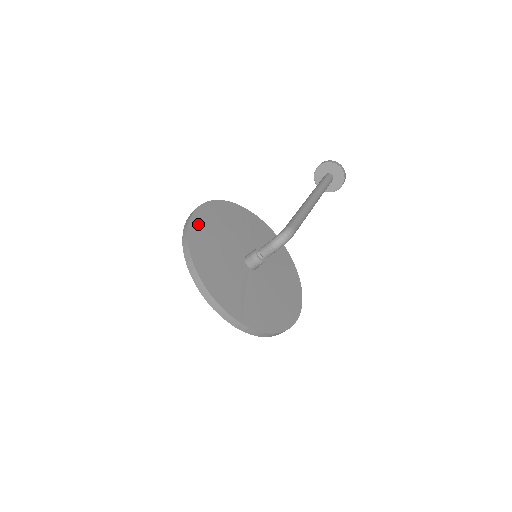
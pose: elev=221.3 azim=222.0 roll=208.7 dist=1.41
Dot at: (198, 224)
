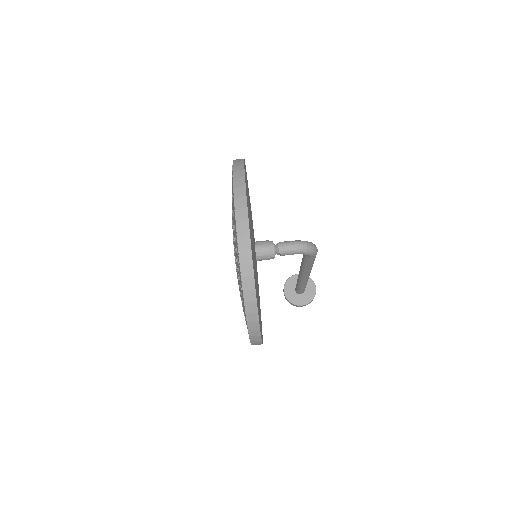
Dot at: occluded
